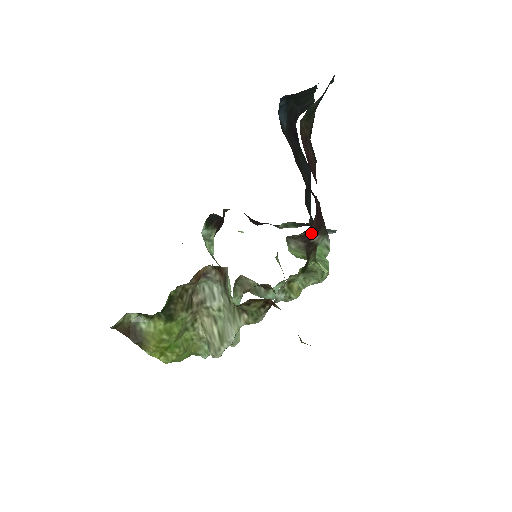
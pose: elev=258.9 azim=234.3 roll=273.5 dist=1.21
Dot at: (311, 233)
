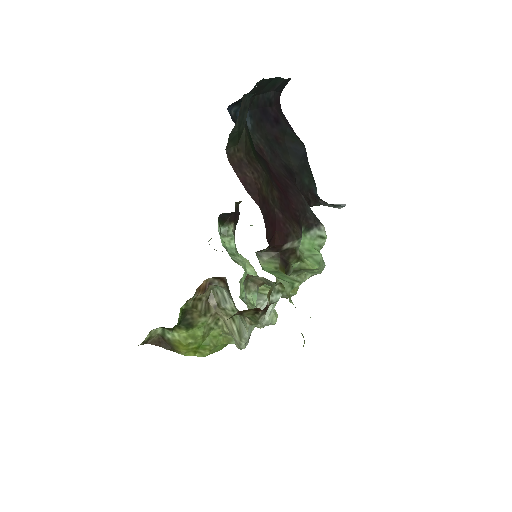
Dot at: (277, 245)
